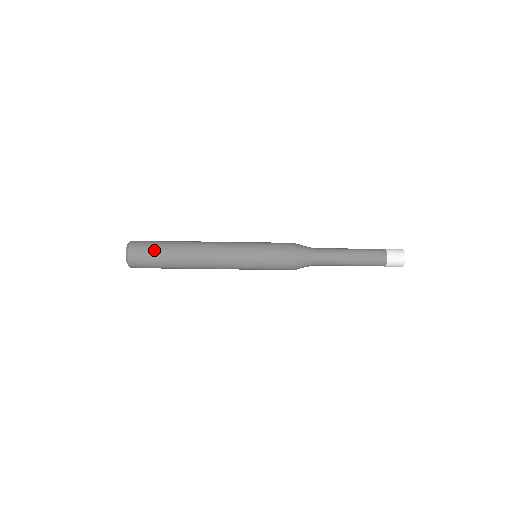
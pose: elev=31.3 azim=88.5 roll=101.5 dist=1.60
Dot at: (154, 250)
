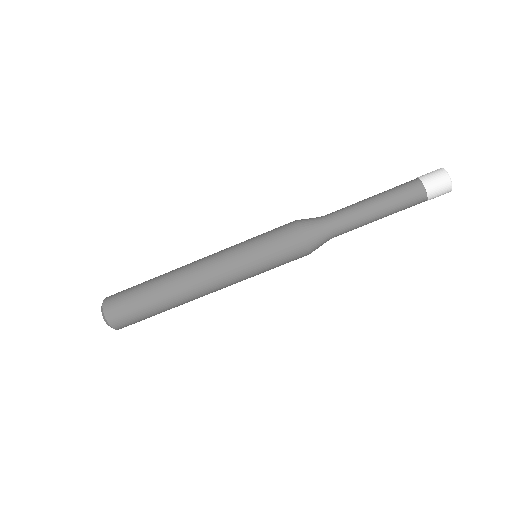
Dot at: occluded
